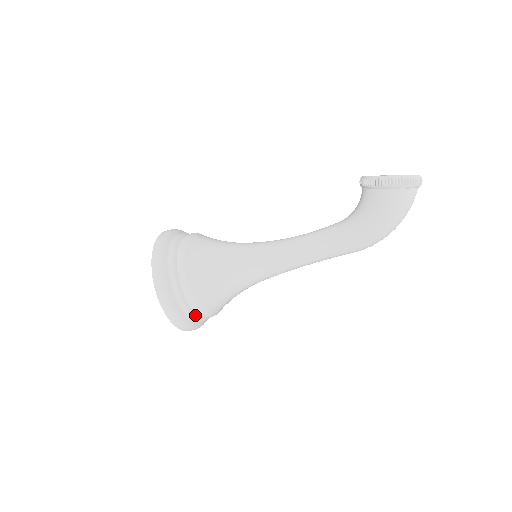
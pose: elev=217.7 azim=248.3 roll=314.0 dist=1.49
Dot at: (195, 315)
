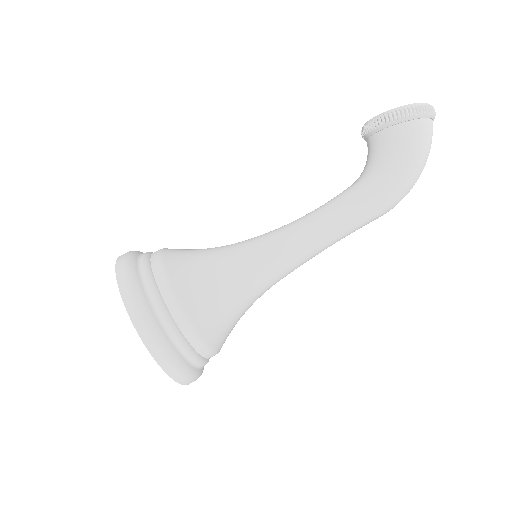
Dot at: (194, 353)
